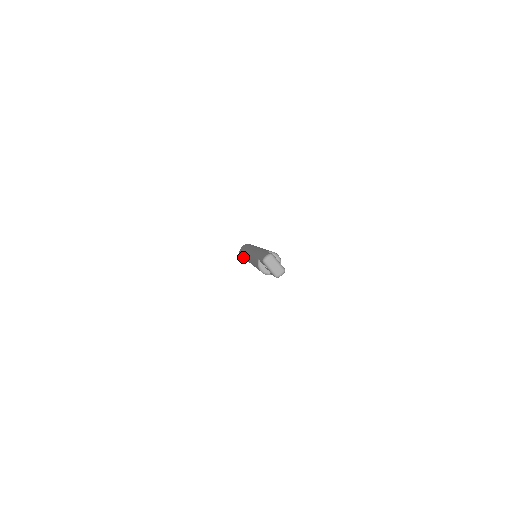
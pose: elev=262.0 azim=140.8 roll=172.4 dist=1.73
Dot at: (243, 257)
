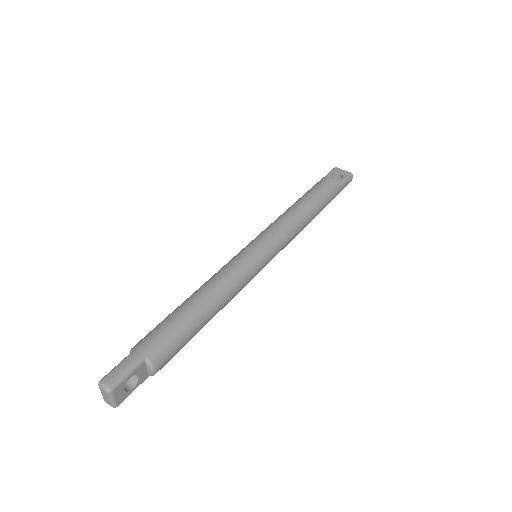
Dot at: occluded
